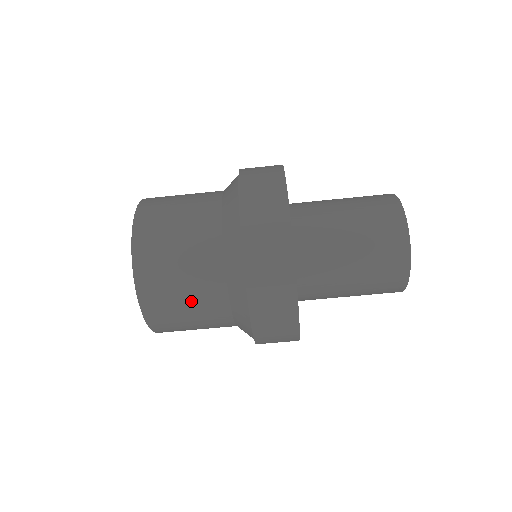
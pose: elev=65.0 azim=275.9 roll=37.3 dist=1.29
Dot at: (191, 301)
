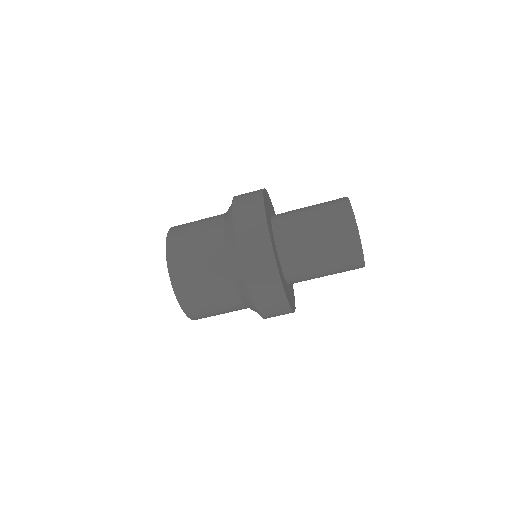
Dot at: (222, 312)
